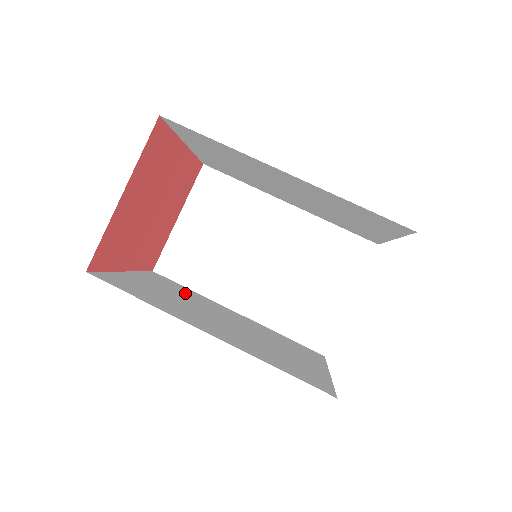
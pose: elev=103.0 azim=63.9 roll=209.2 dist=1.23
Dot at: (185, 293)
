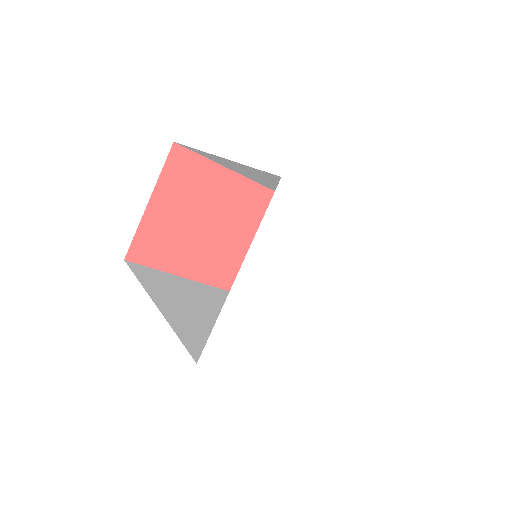
Dot at: occluded
